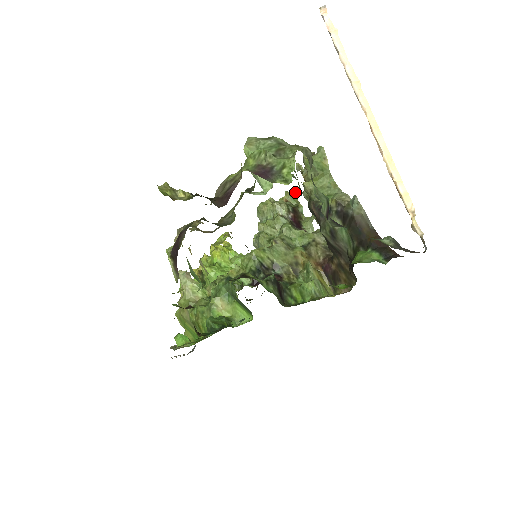
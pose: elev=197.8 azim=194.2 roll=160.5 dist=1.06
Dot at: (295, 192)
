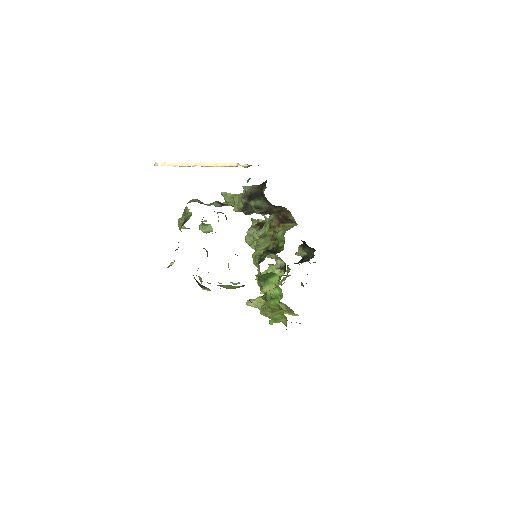
Dot at: (251, 219)
